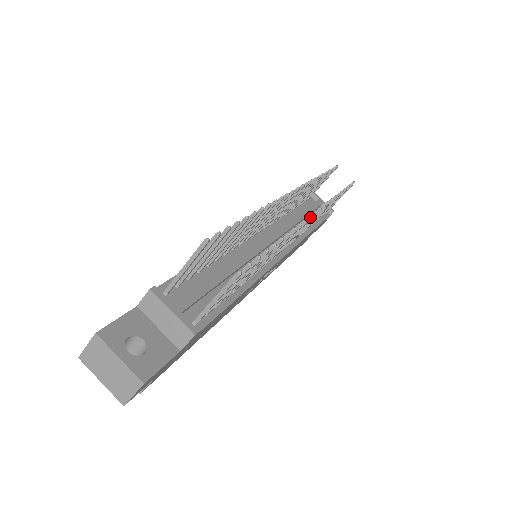
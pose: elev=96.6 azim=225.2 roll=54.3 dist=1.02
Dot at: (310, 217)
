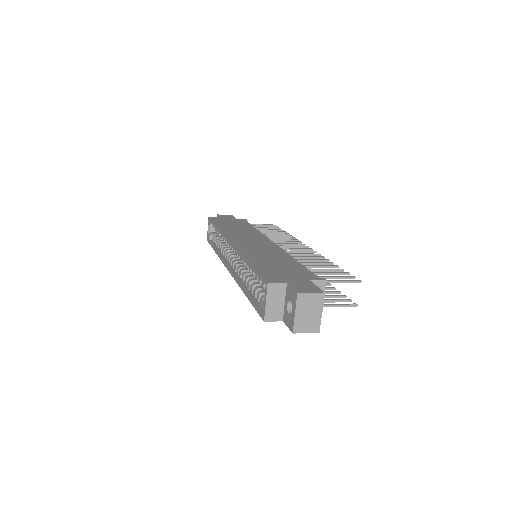
Dot at: occluded
